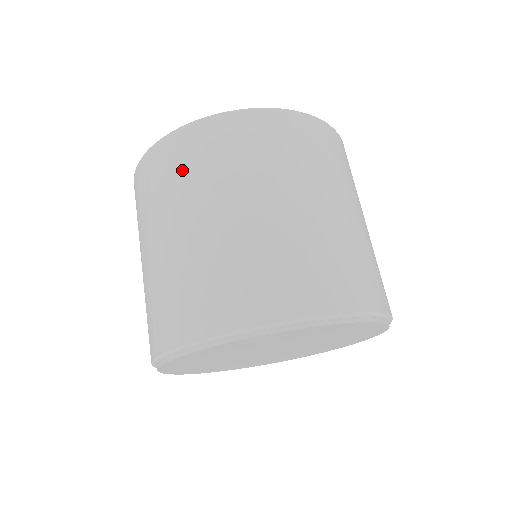
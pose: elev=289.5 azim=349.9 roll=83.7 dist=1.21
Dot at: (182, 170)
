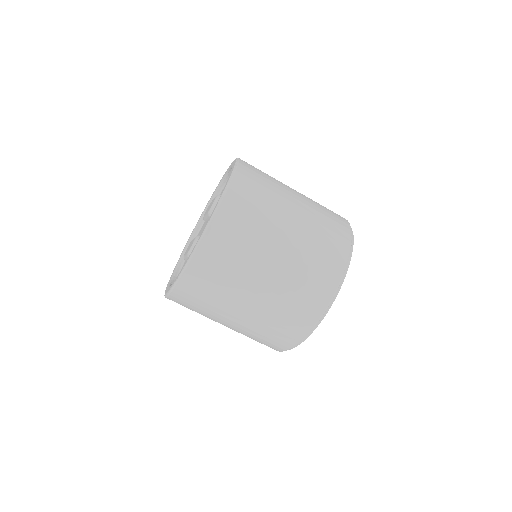
Dot at: occluded
